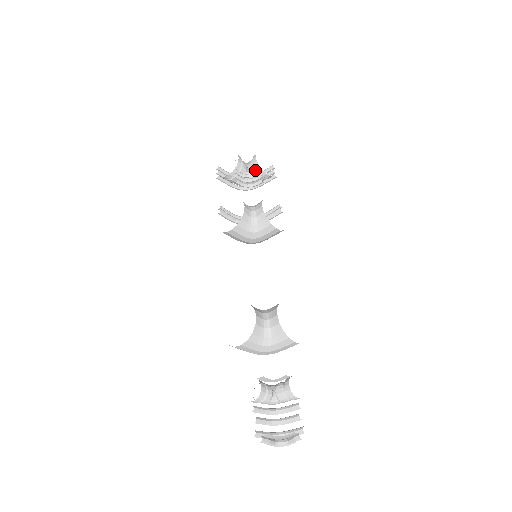
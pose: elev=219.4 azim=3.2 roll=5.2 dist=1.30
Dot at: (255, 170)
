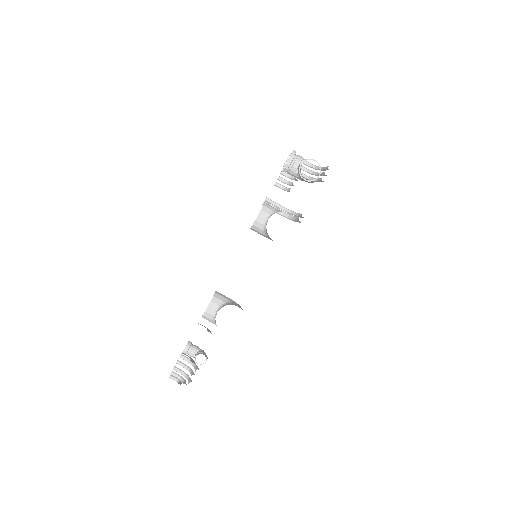
Dot at: (300, 173)
